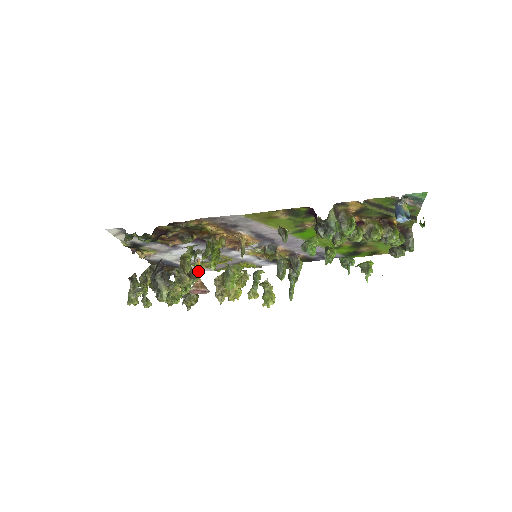
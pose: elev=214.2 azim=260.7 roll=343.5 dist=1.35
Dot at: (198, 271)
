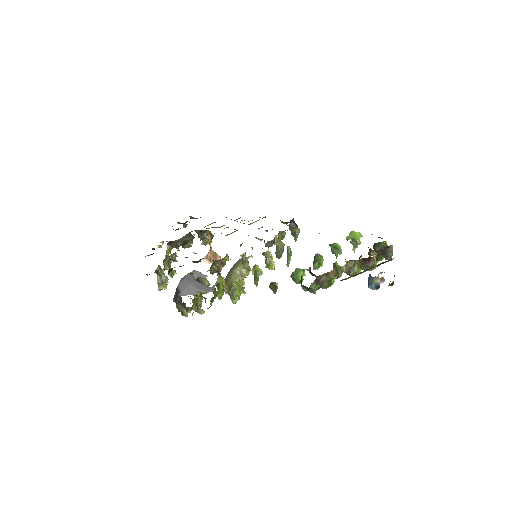
Dot at: (209, 244)
